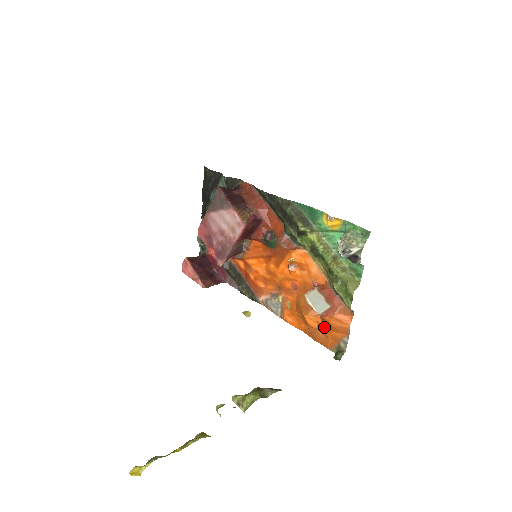
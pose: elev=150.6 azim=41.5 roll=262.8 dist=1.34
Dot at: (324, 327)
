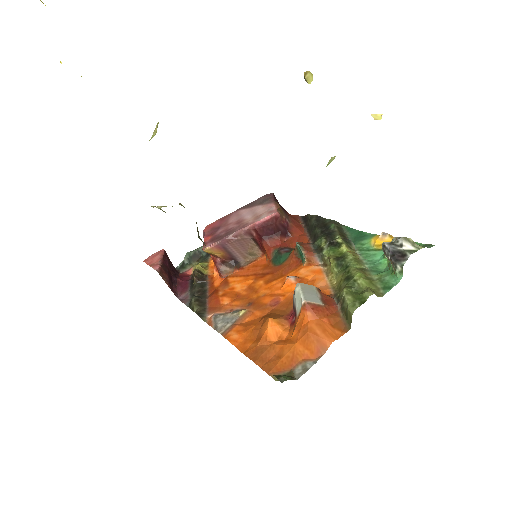
Dot at: (287, 341)
